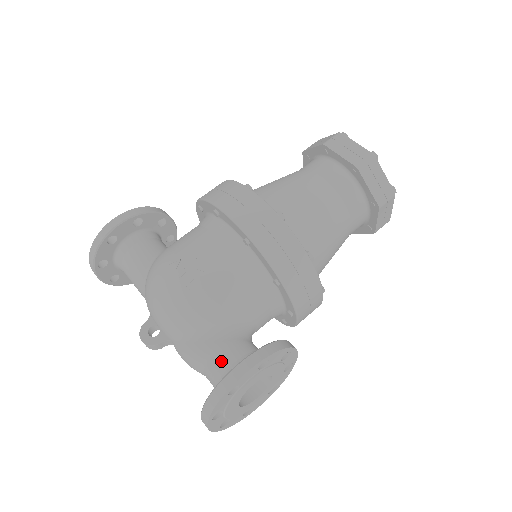
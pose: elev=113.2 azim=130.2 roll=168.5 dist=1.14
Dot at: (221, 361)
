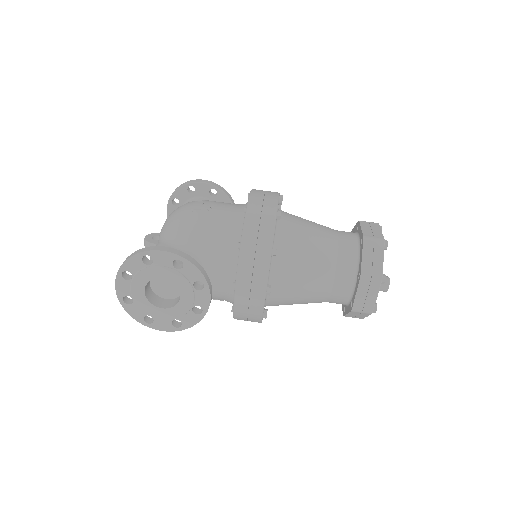
Dot at: occluded
